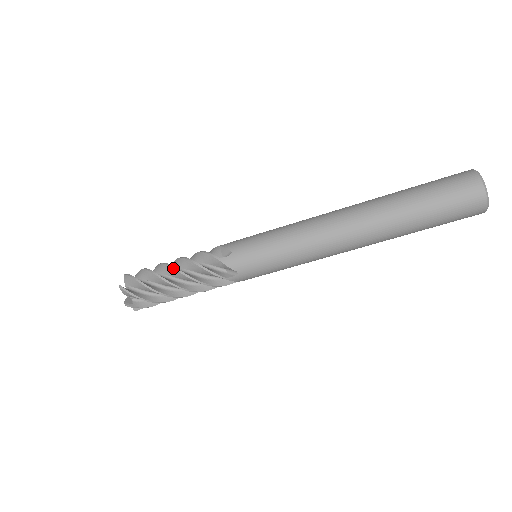
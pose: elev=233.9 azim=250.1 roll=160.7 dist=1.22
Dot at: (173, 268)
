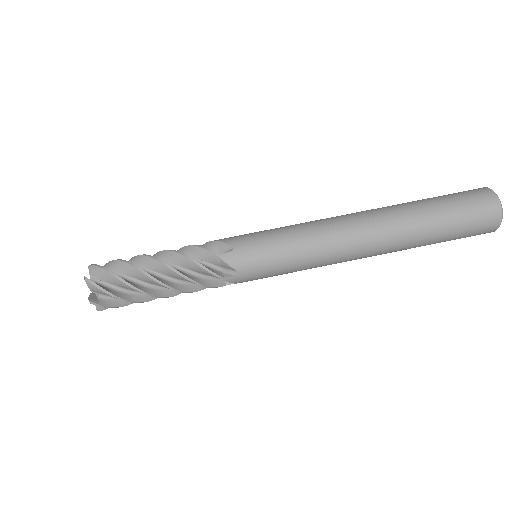
Dot at: (160, 251)
